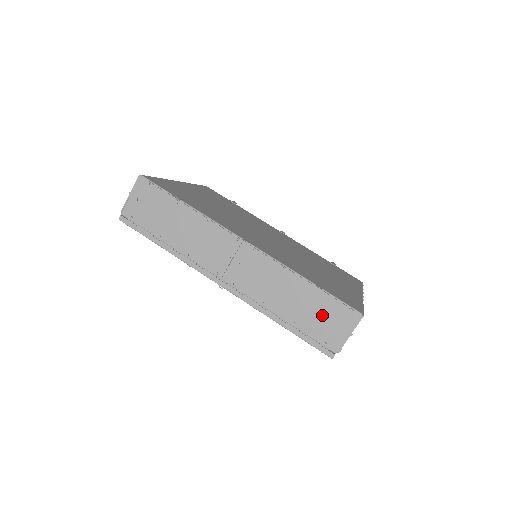
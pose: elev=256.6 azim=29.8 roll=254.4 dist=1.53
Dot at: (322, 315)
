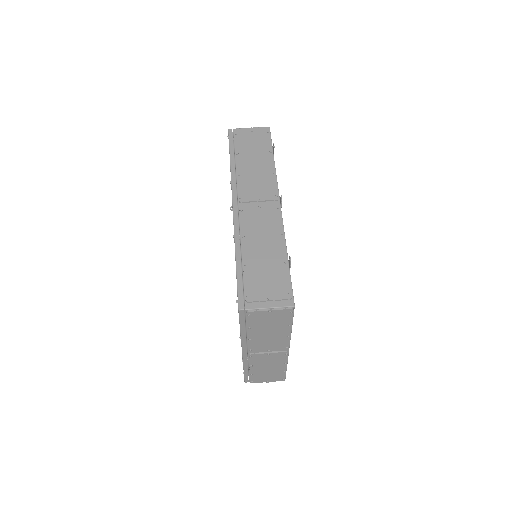
Dot at: (269, 279)
